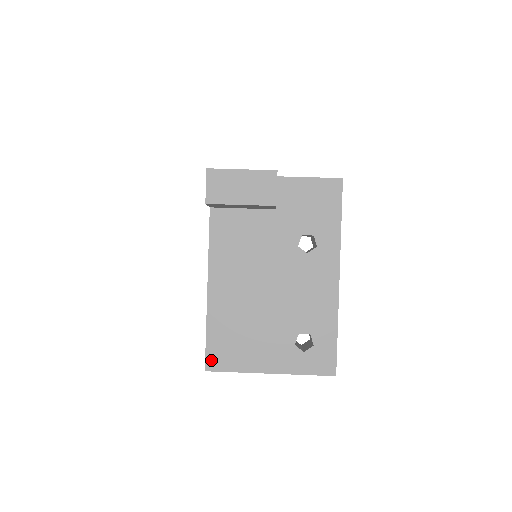
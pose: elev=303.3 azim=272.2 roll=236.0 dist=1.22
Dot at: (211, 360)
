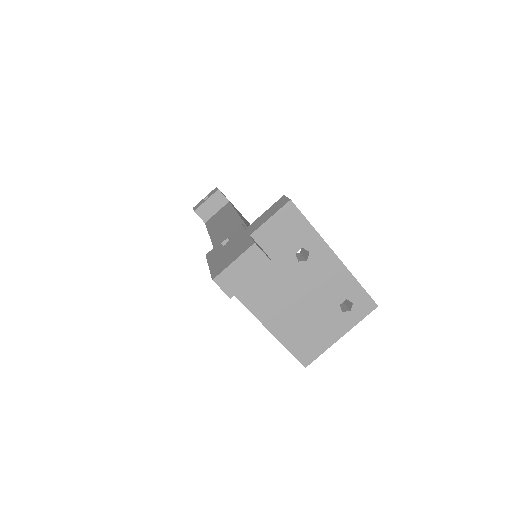
Dot at: (304, 360)
